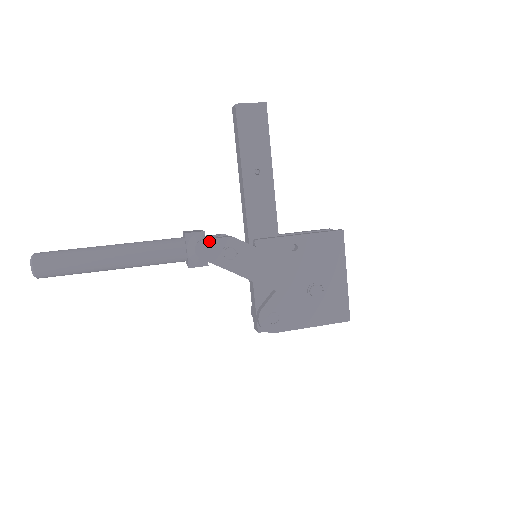
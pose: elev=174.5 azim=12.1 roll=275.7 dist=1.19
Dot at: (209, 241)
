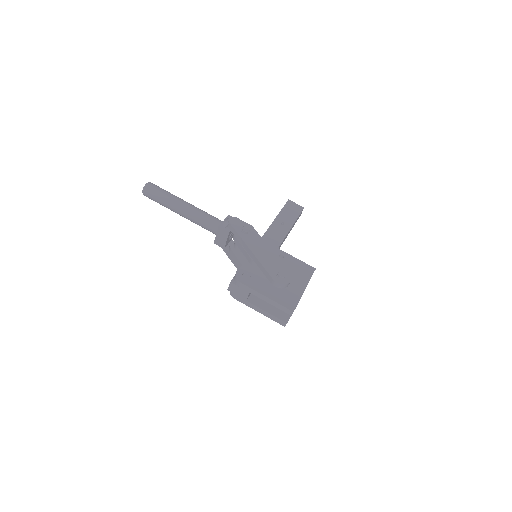
Dot at: (239, 220)
